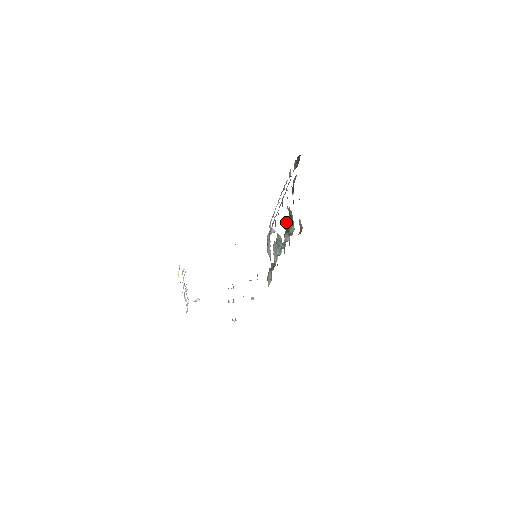
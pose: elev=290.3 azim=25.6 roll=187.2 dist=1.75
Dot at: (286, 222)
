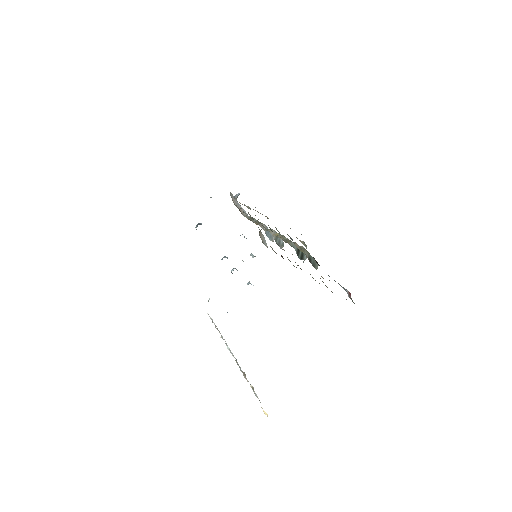
Dot at: (295, 249)
